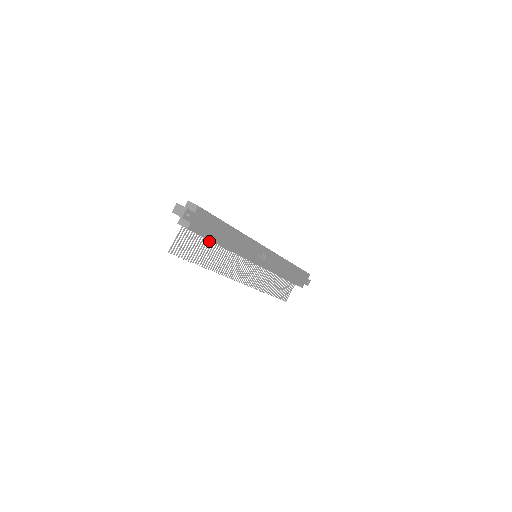
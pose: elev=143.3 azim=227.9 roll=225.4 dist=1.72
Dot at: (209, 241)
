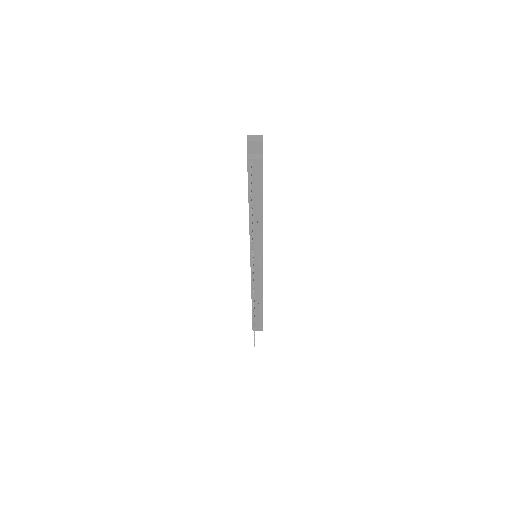
Dot at: occluded
